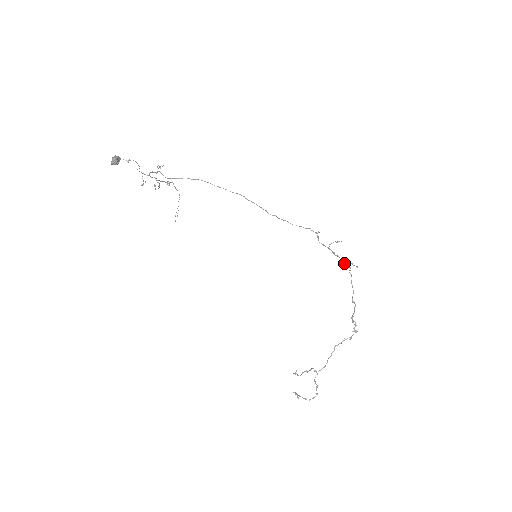
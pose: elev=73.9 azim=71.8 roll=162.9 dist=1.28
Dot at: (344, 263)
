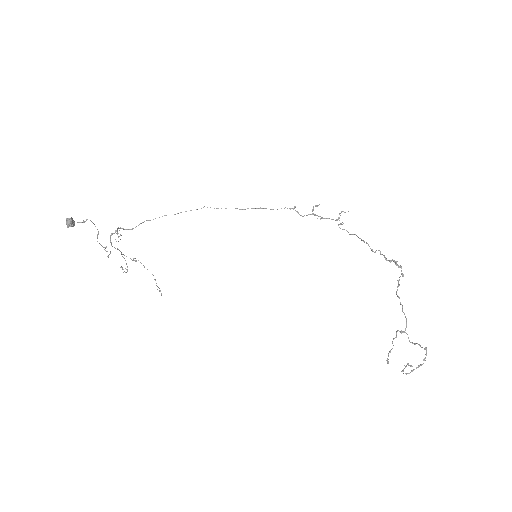
Dot at: (337, 219)
